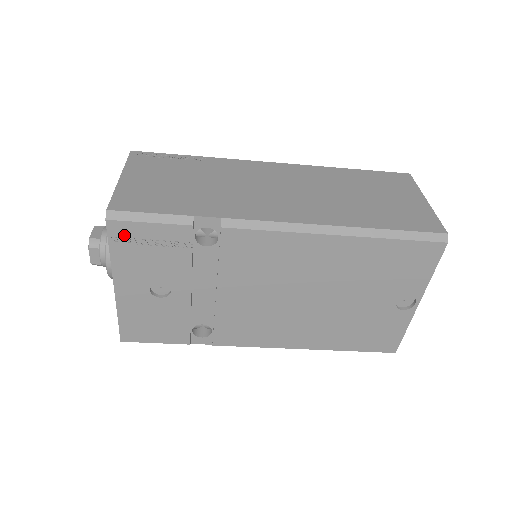
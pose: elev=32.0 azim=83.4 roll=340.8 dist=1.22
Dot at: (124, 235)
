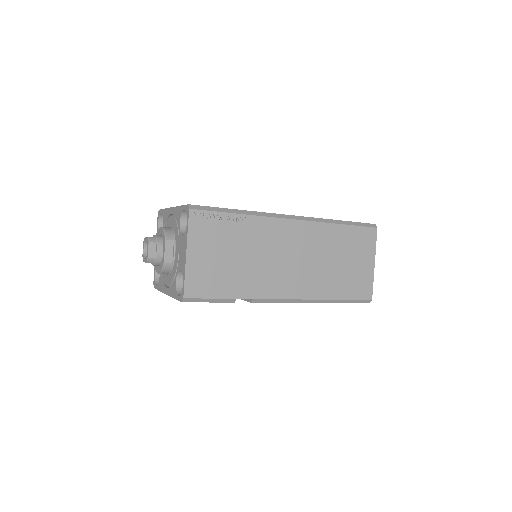
Dot at: occluded
